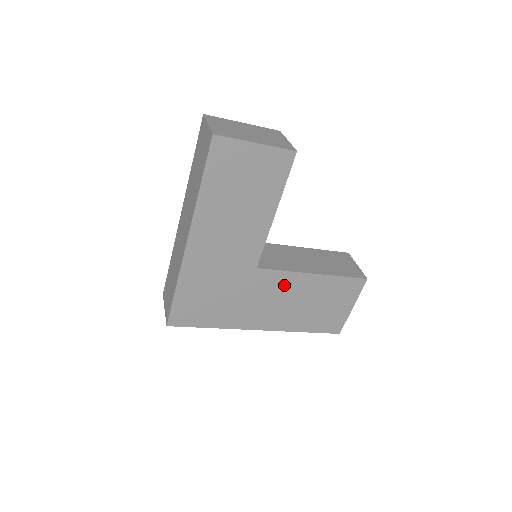
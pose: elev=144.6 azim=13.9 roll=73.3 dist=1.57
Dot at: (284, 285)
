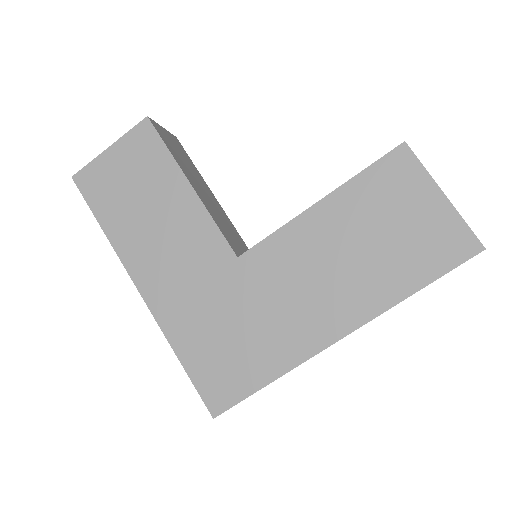
Dot at: (296, 249)
